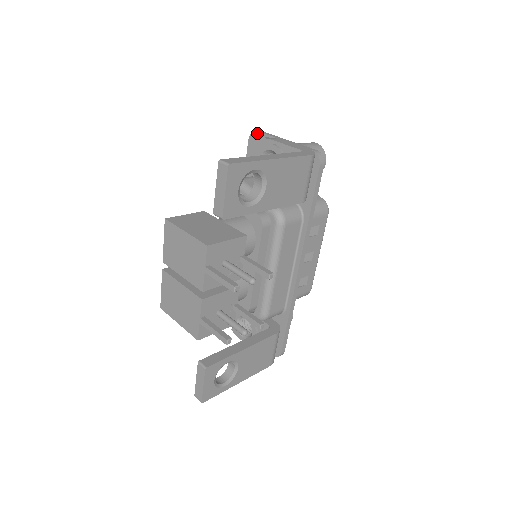
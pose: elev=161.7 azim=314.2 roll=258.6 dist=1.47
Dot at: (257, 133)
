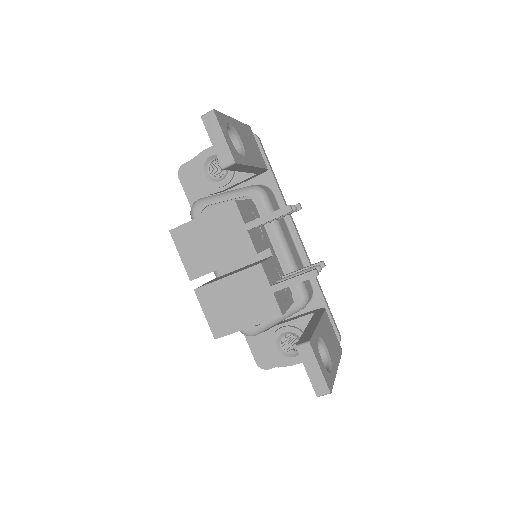
Dot at: (184, 165)
